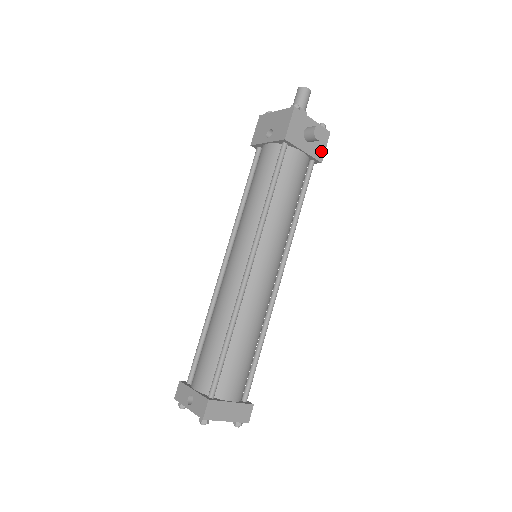
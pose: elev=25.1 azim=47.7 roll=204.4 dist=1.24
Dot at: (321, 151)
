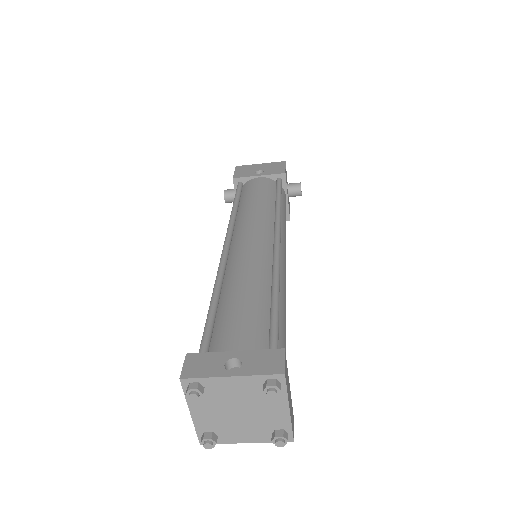
Dot at: (289, 212)
